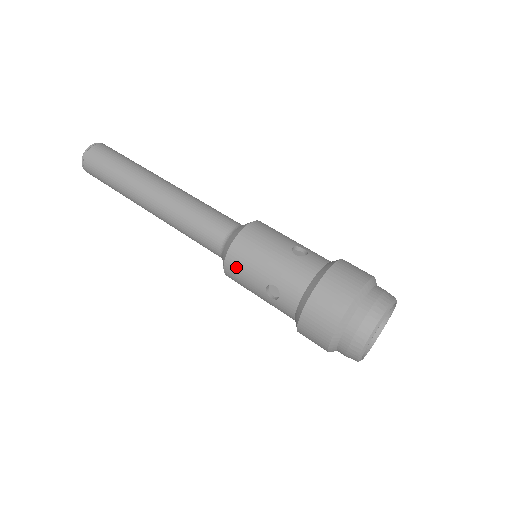
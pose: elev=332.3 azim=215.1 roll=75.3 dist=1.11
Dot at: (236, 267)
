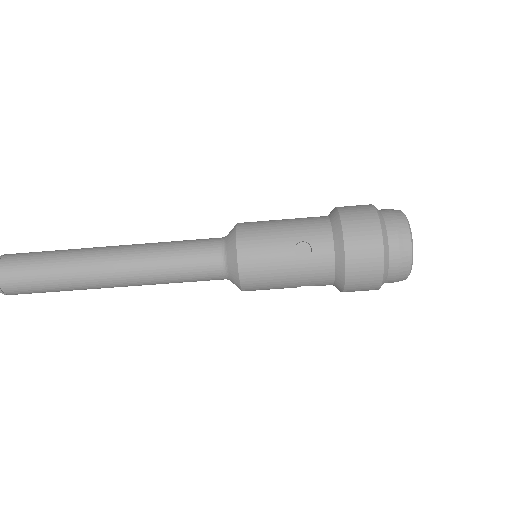
Dot at: occluded
